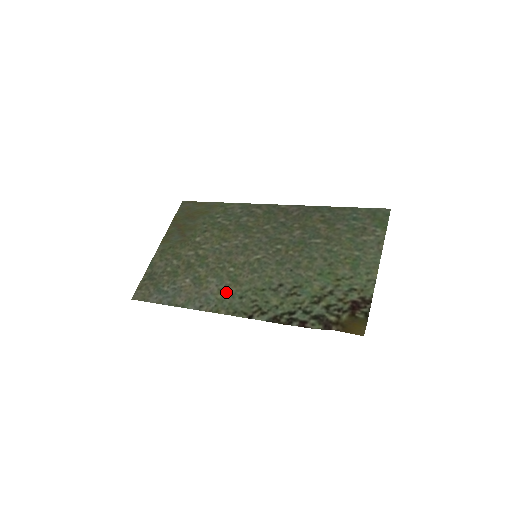
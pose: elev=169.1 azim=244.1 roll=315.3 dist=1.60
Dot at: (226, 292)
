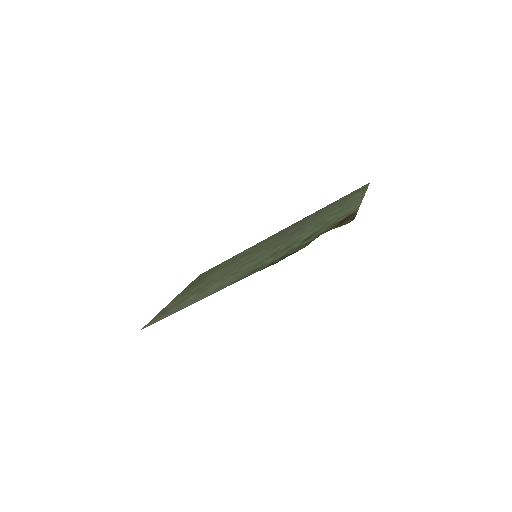
Dot at: (226, 281)
